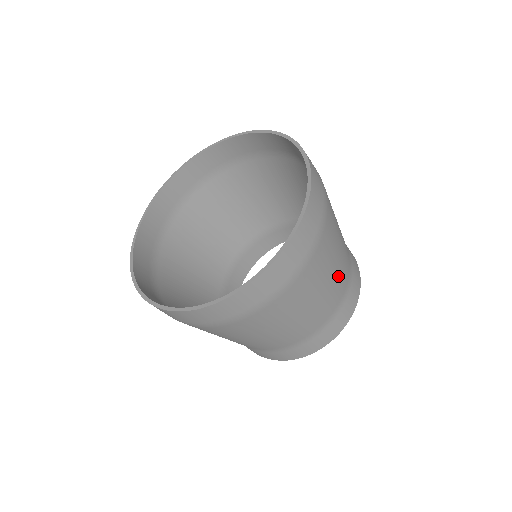
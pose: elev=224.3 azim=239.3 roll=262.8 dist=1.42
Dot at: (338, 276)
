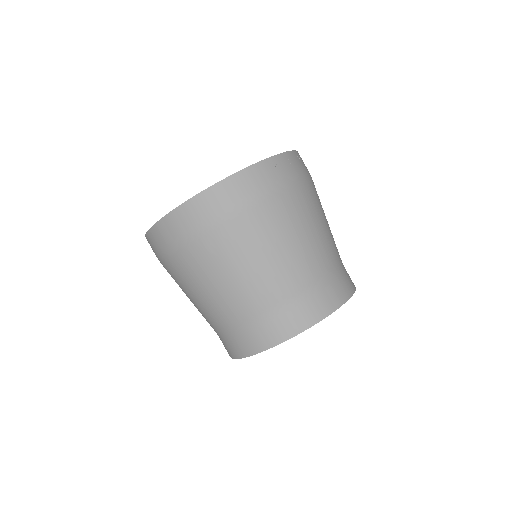
Dot at: (291, 263)
